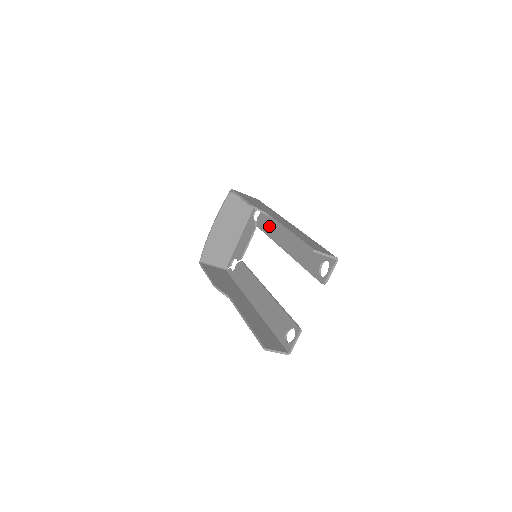
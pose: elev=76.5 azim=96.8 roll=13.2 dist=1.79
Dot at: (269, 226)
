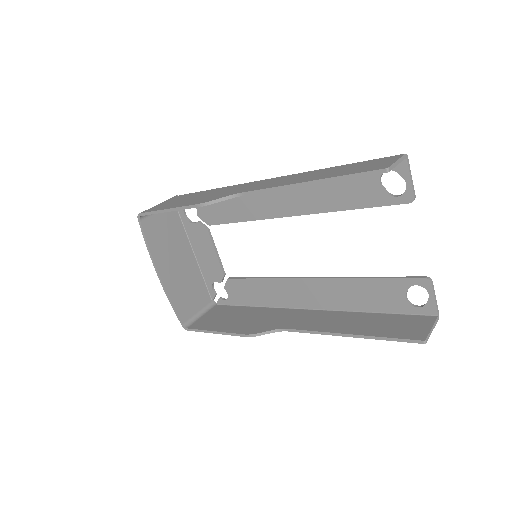
Dot at: (230, 210)
